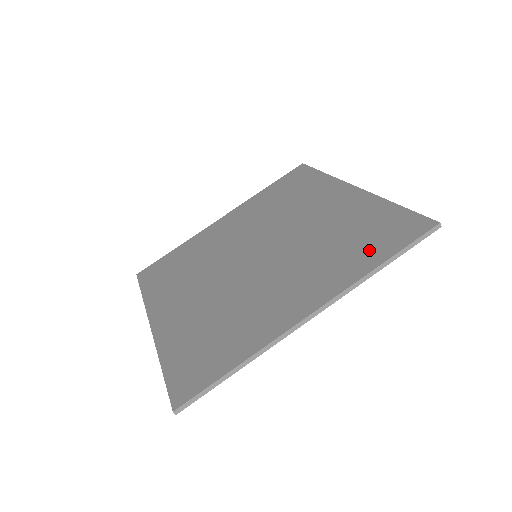
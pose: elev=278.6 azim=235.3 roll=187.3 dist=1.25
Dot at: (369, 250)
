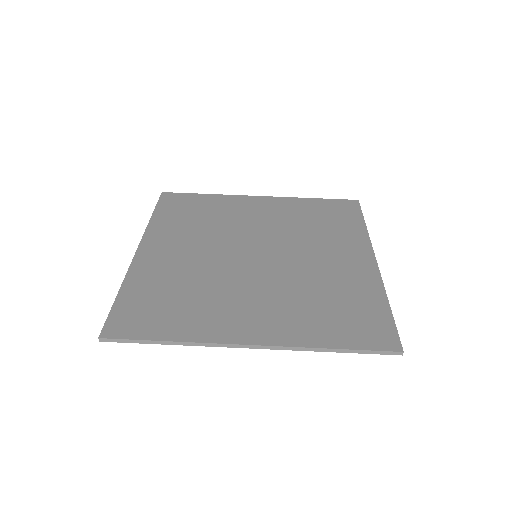
Dot at: (335, 328)
